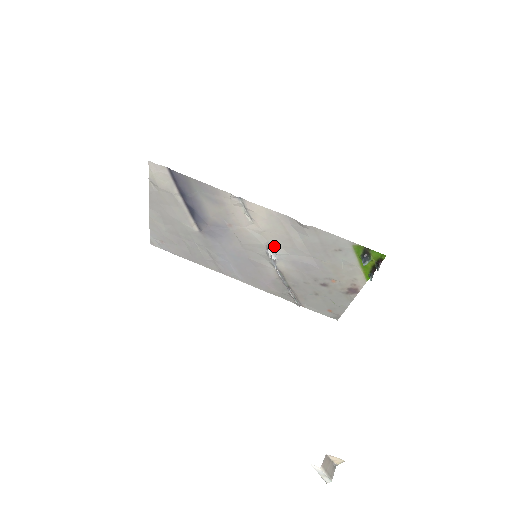
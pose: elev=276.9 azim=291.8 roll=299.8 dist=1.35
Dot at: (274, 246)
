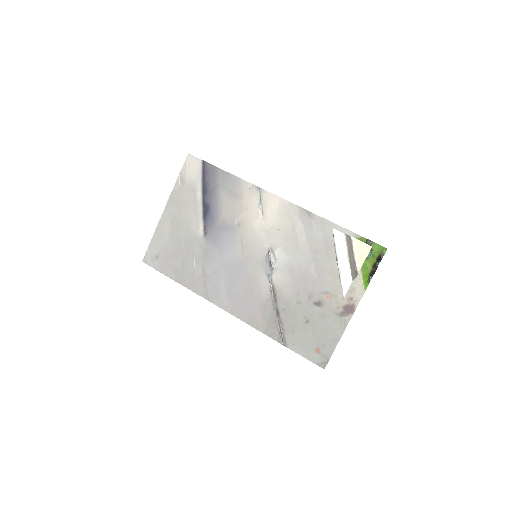
Dot at: (276, 248)
